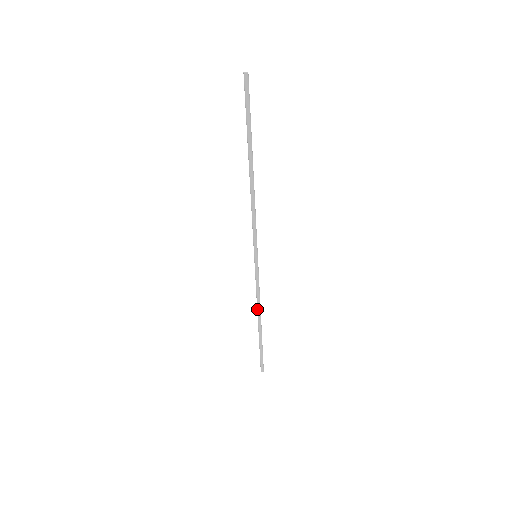
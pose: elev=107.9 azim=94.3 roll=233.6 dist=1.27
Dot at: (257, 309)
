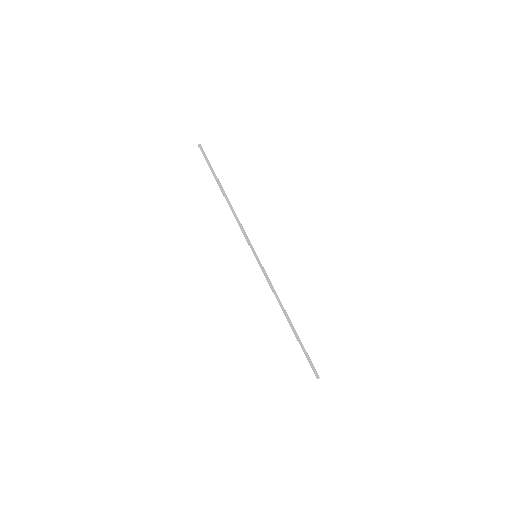
Dot at: occluded
